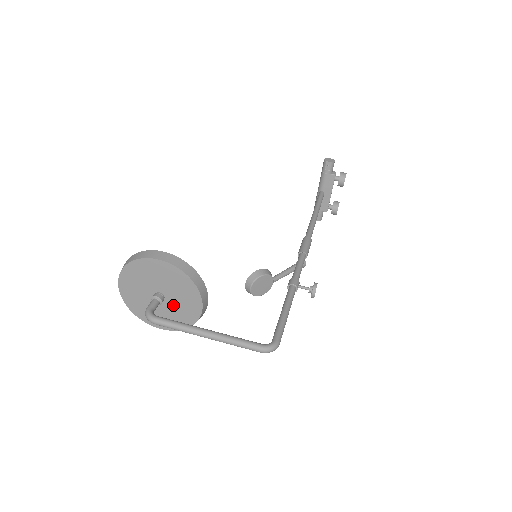
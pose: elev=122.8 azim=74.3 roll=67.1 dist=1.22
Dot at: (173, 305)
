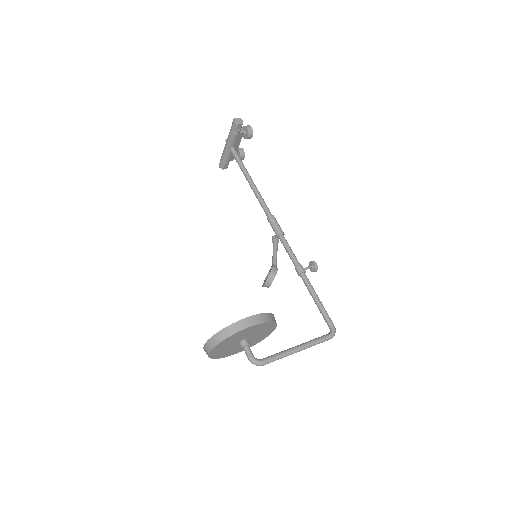
Dot at: (252, 340)
